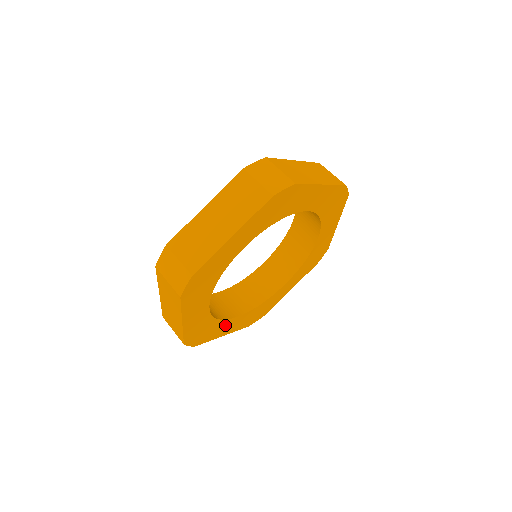
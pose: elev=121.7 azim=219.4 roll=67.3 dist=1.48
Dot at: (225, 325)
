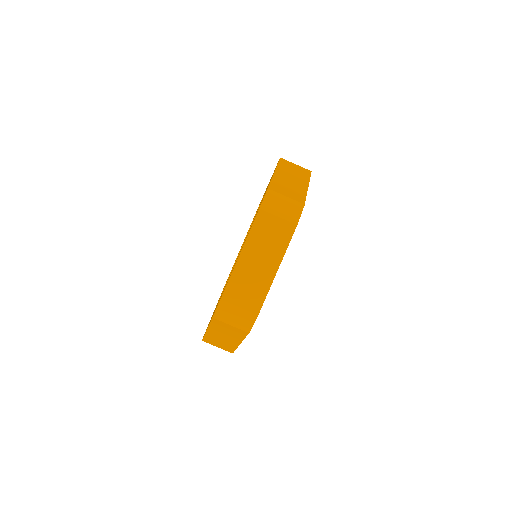
Dot at: occluded
